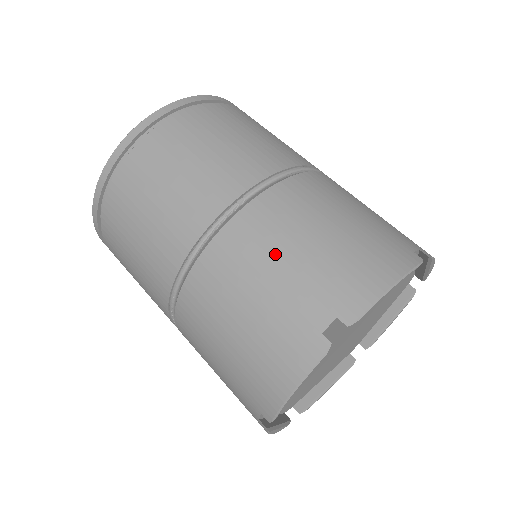
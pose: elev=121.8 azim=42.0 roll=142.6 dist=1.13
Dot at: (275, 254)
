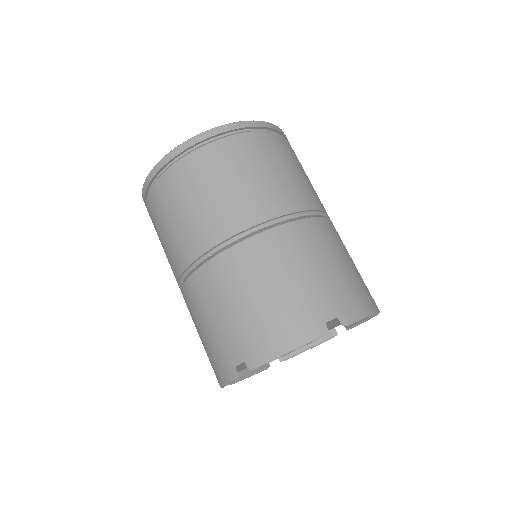
Dot at: (222, 303)
